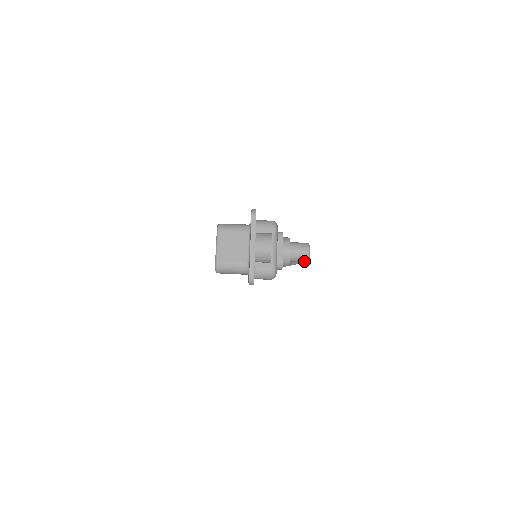
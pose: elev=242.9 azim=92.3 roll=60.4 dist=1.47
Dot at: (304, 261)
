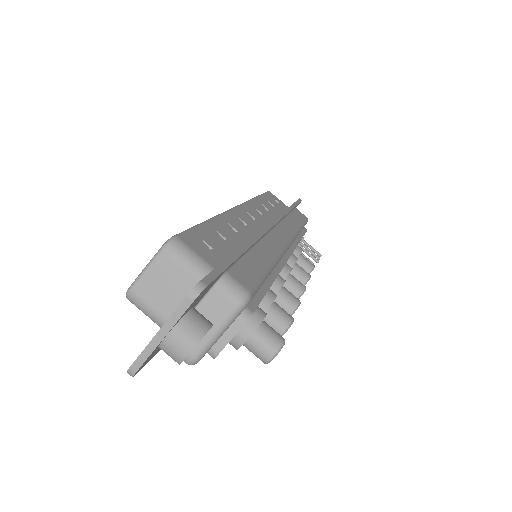
Dot at: (260, 359)
